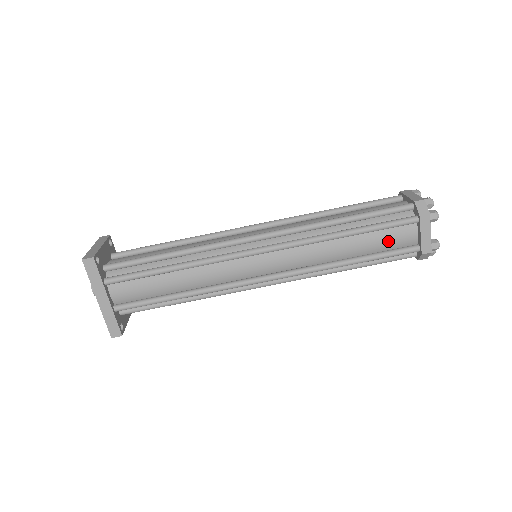
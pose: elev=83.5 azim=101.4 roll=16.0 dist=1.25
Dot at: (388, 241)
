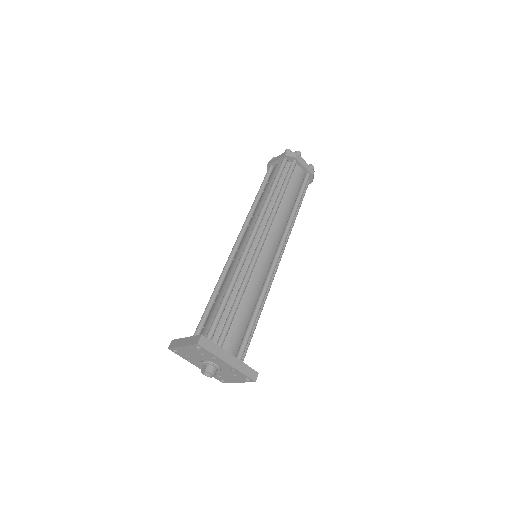
Dot at: (296, 183)
